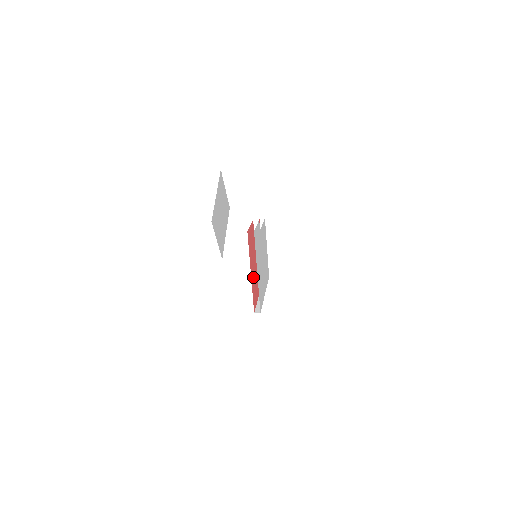
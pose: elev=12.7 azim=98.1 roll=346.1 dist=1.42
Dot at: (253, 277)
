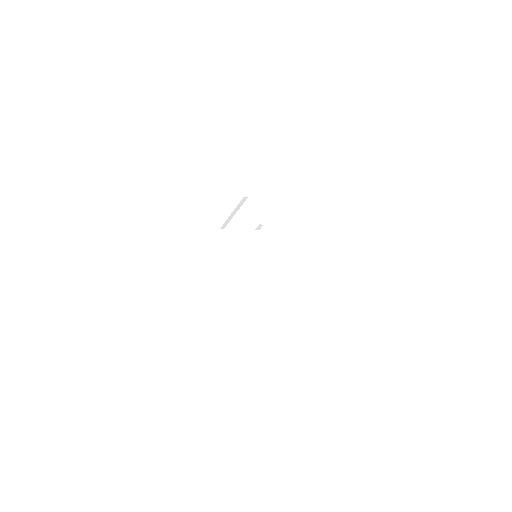
Dot at: occluded
